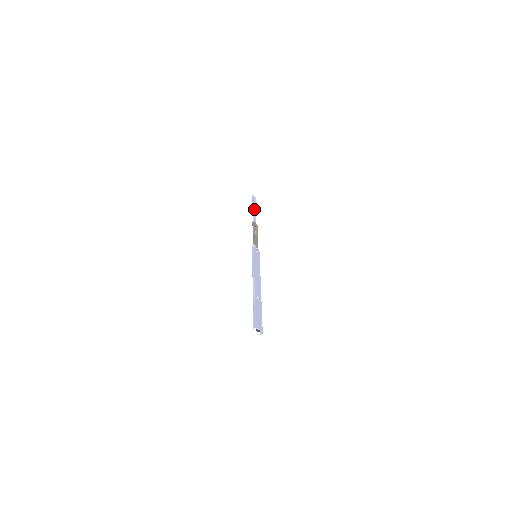
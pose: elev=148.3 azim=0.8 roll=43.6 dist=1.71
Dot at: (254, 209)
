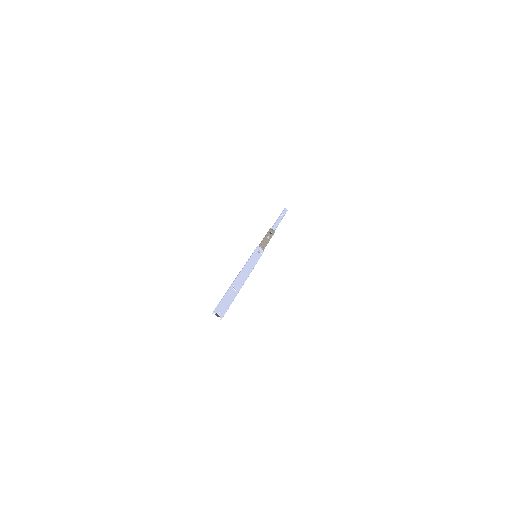
Dot at: (280, 219)
